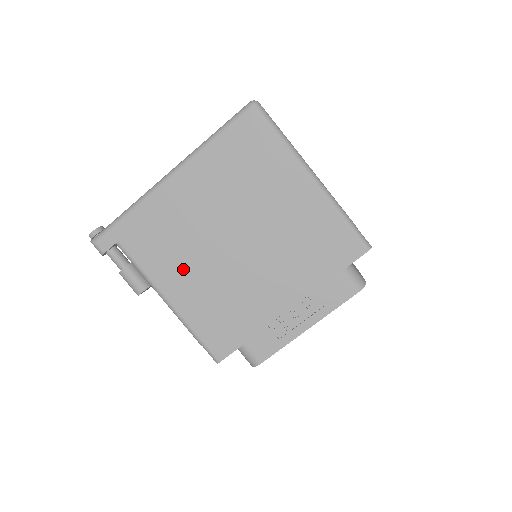
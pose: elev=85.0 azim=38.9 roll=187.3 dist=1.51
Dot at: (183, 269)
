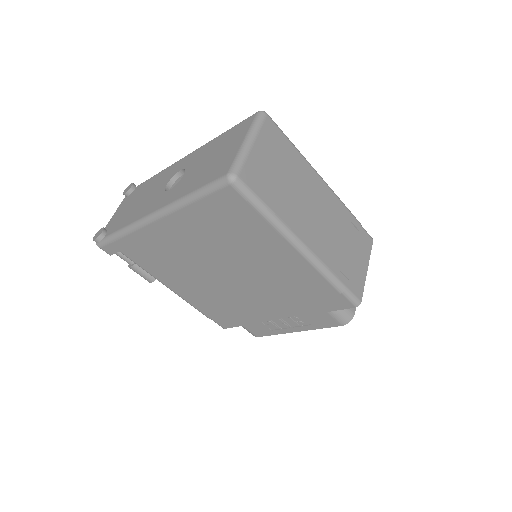
Dot at: (182, 279)
